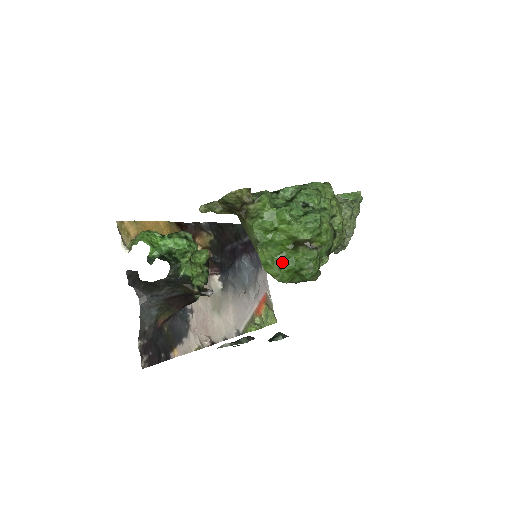
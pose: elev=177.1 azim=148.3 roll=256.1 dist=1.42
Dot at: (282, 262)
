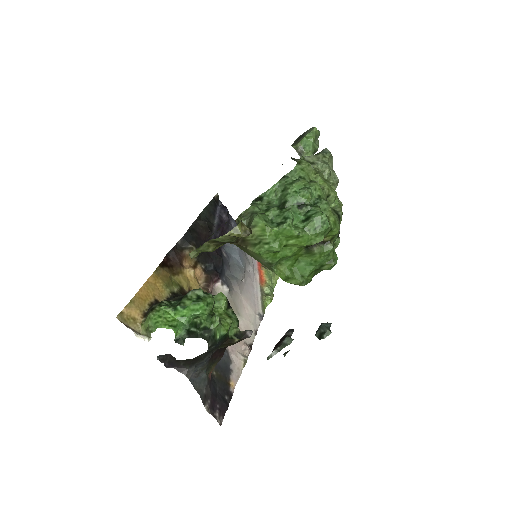
Dot at: (301, 269)
